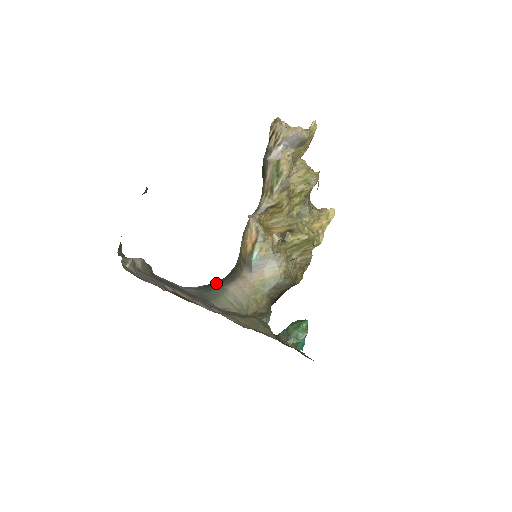
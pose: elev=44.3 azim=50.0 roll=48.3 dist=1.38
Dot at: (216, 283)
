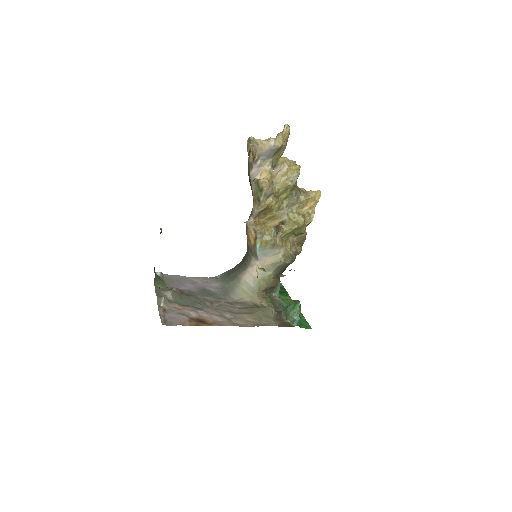
Dot at: (234, 270)
